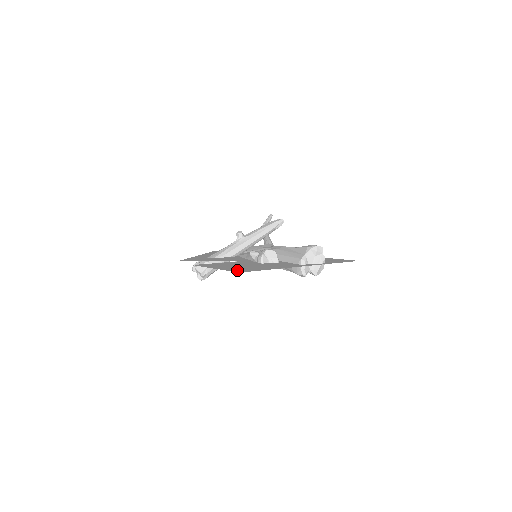
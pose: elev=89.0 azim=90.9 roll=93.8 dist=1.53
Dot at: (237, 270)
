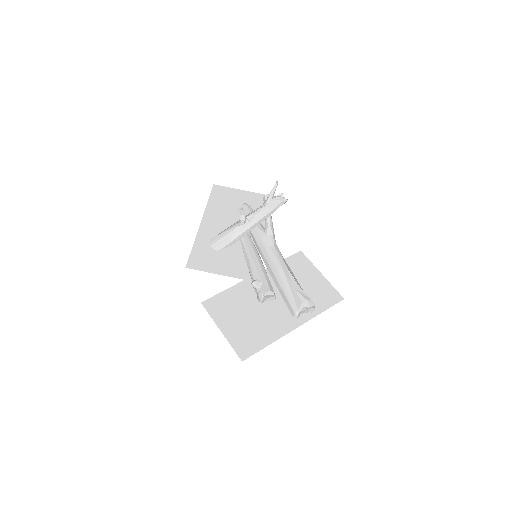
Dot at: (240, 347)
